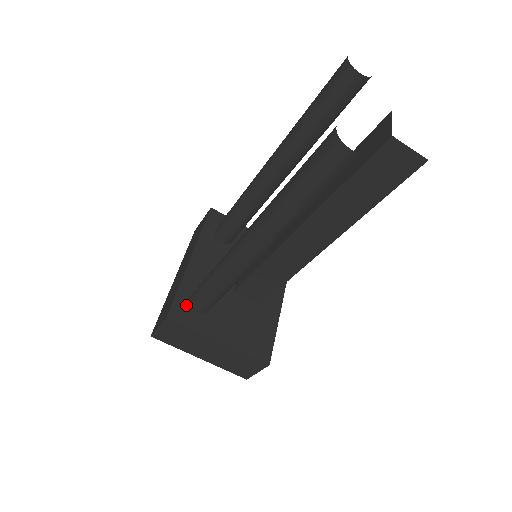
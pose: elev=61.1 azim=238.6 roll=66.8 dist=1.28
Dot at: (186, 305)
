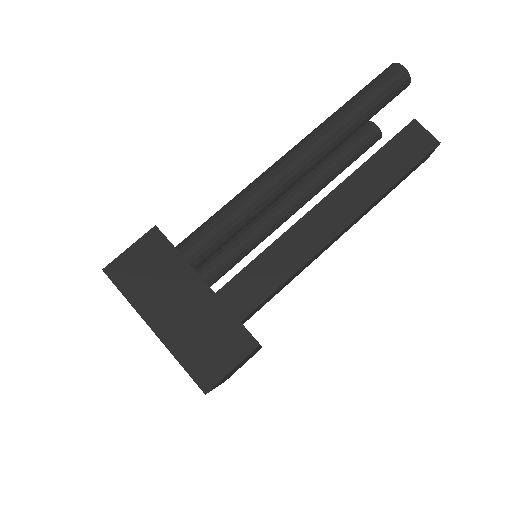
Dot at: occluded
